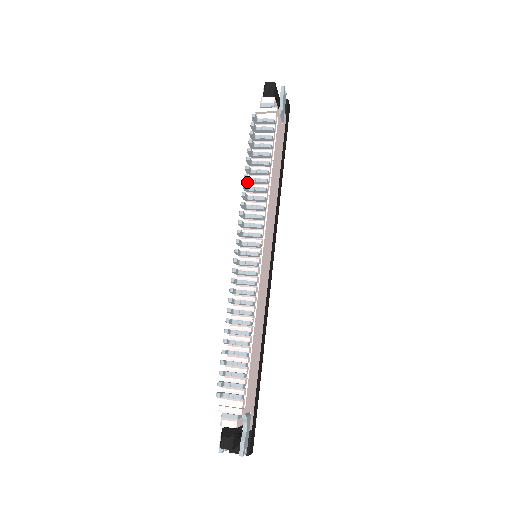
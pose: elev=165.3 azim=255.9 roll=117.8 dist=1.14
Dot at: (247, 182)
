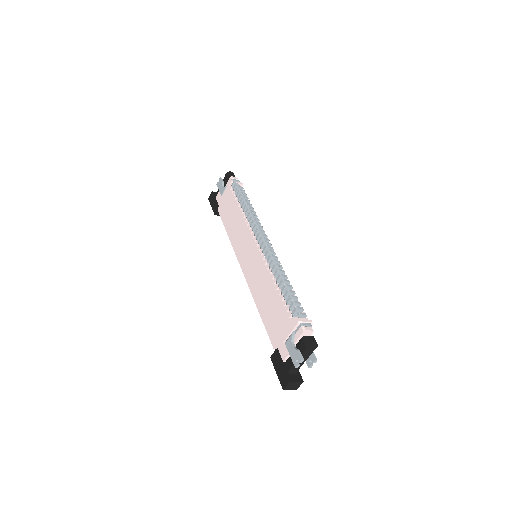
Dot at: (244, 211)
